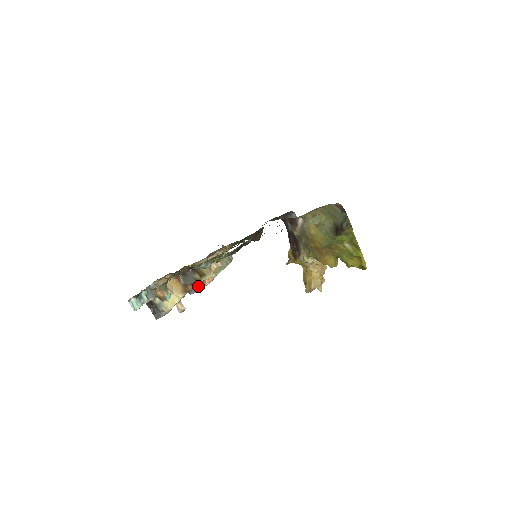
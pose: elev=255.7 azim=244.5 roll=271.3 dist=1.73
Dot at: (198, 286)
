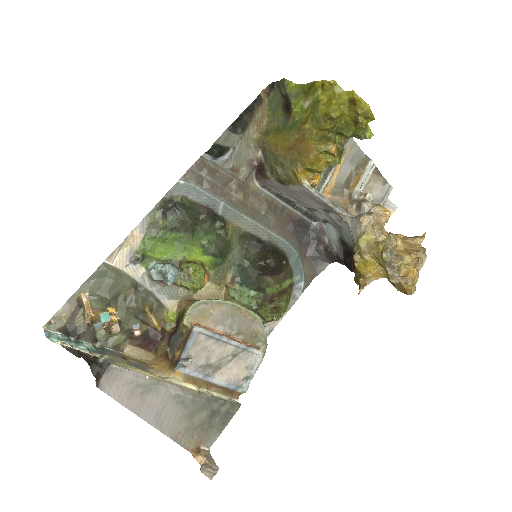
Dot at: (185, 342)
